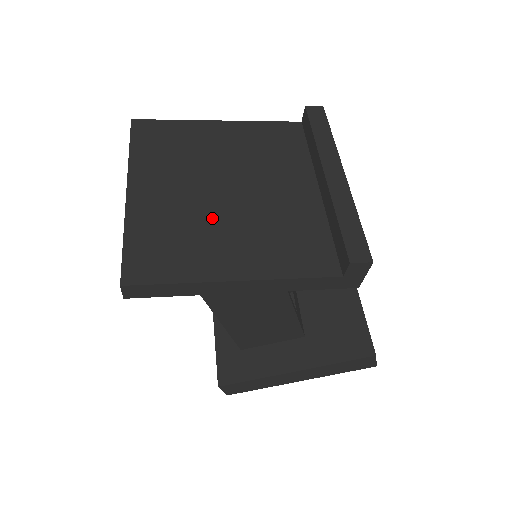
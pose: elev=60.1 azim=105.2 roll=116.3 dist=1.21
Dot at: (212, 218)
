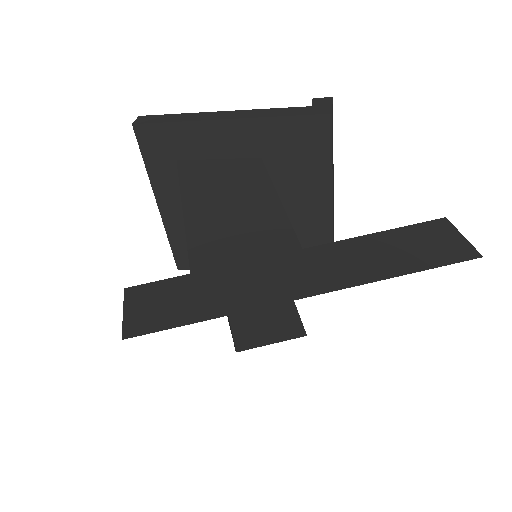
Dot at: occluded
